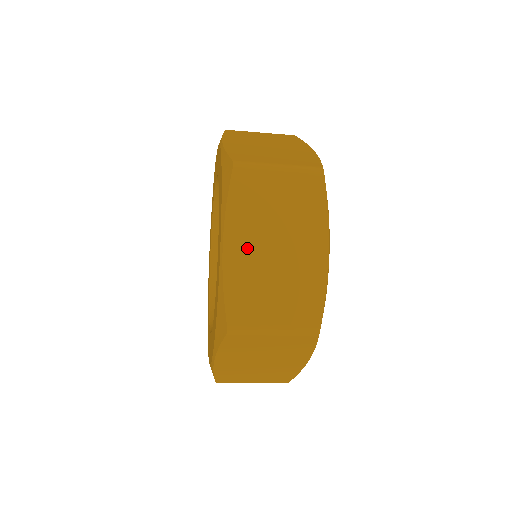
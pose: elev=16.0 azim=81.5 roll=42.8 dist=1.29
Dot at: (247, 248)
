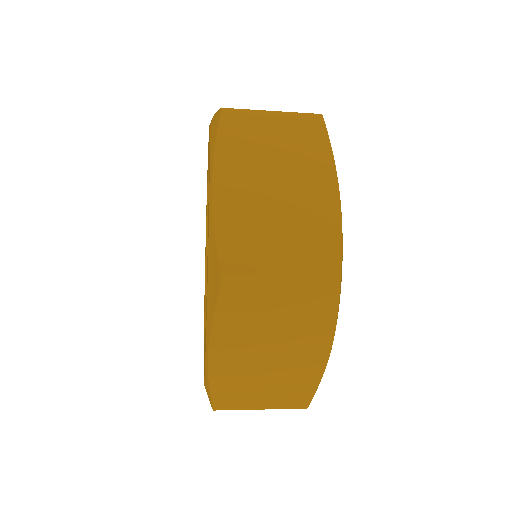
Dot at: (236, 357)
